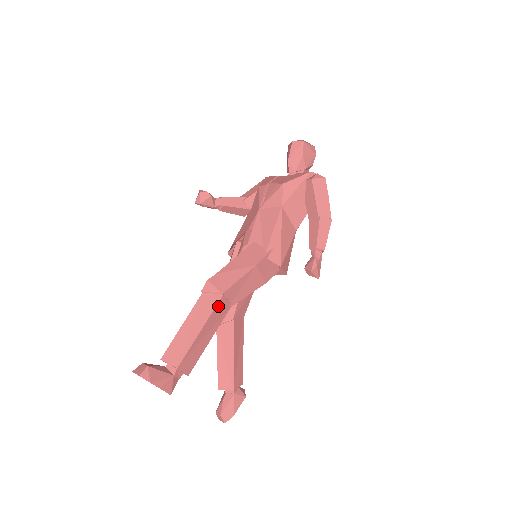
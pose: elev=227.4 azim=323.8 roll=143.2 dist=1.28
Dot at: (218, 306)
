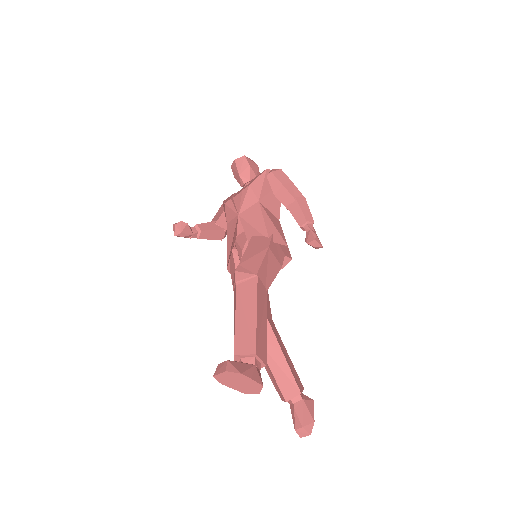
Dot at: (258, 288)
